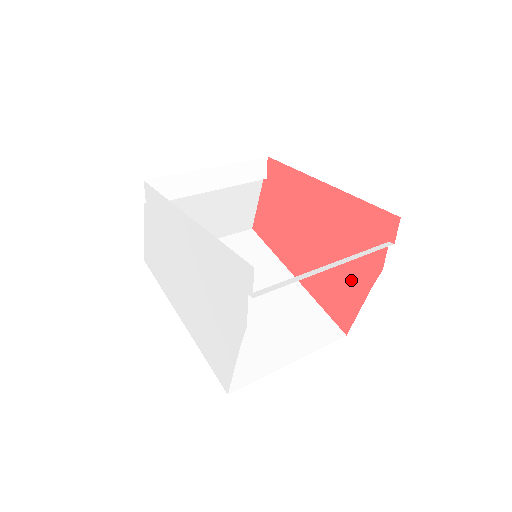
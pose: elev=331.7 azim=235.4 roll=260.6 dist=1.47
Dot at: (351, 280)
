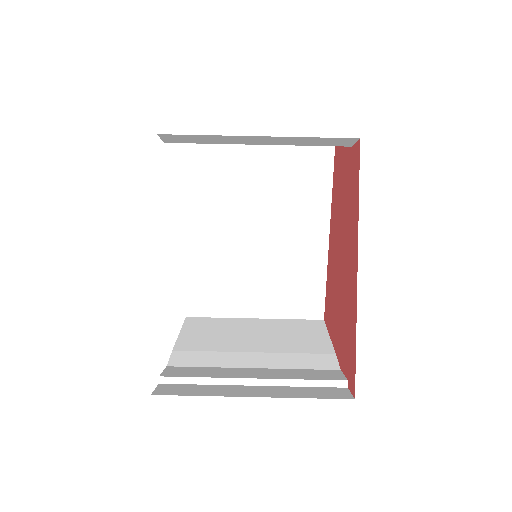
Dot at: (335, 324)
